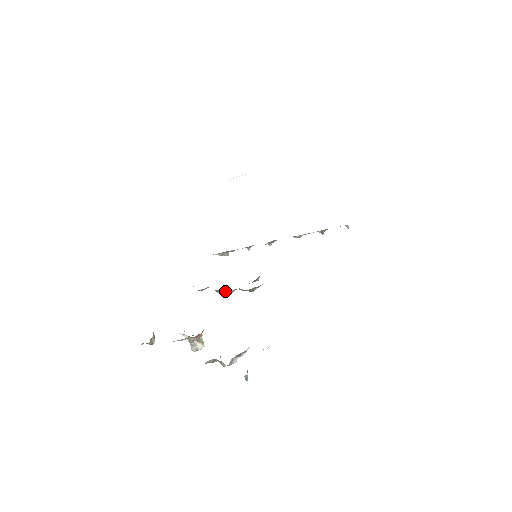
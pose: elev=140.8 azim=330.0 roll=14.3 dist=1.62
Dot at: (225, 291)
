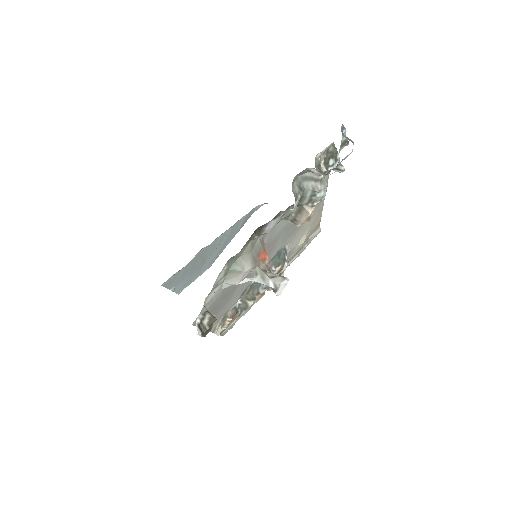
Dot at: (258, 291)
